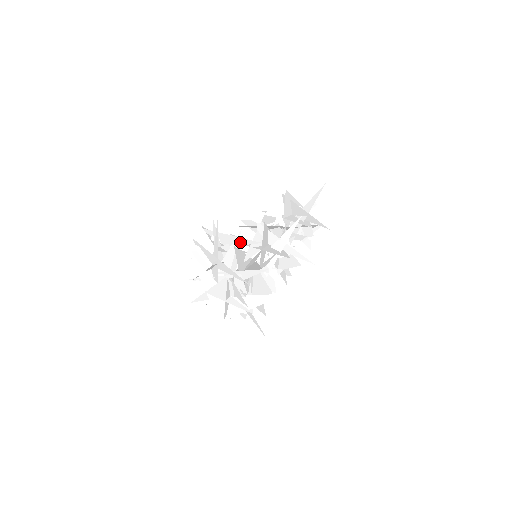
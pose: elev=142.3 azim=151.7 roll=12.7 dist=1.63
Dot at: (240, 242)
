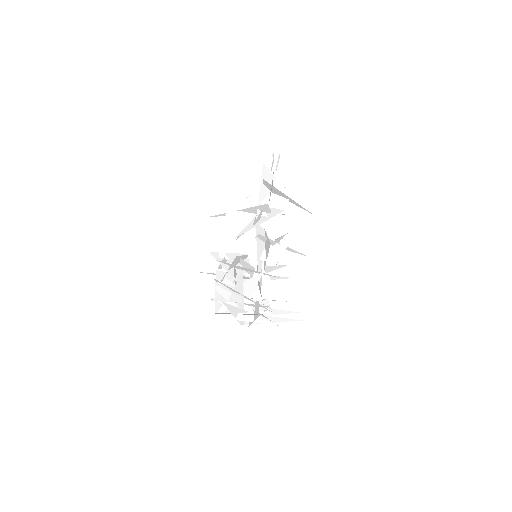
Dot at: (257, 272)
